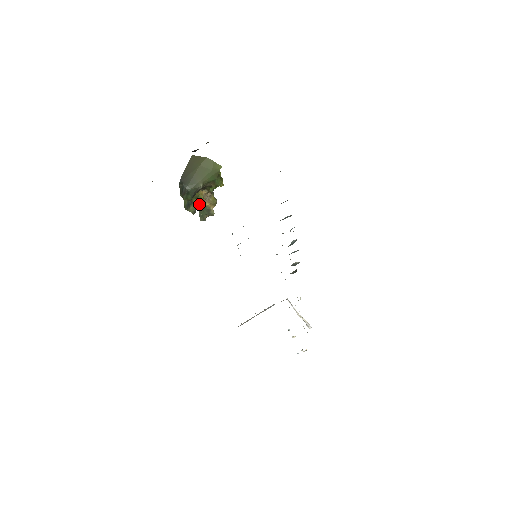
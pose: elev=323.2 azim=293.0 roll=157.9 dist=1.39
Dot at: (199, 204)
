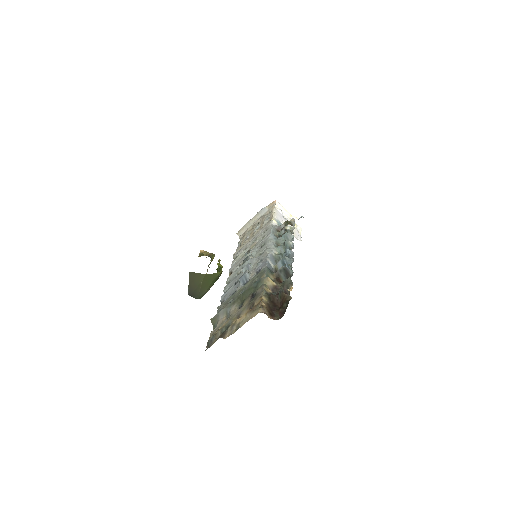
Dot at: occluded
